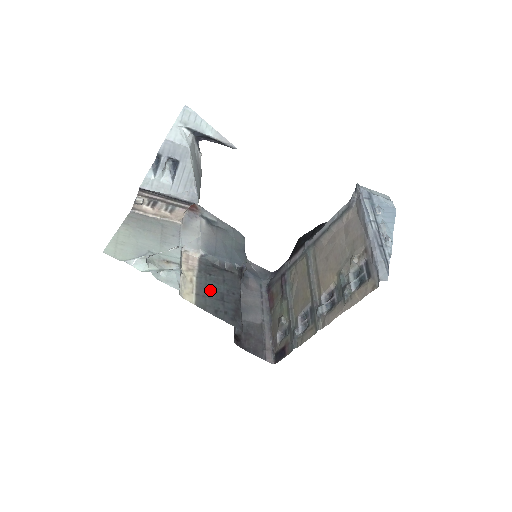
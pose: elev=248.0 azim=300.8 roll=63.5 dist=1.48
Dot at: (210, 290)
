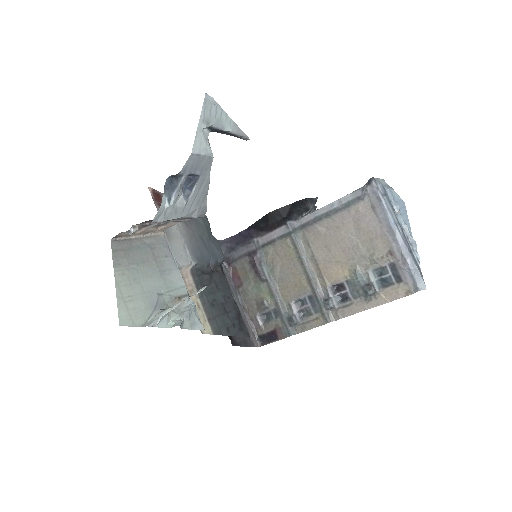
Dot at: (214, 306)
